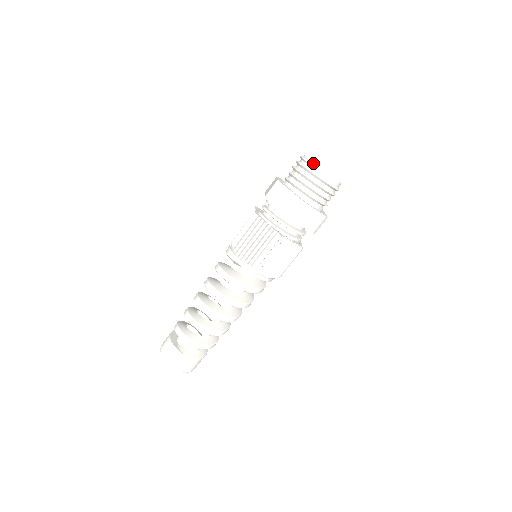
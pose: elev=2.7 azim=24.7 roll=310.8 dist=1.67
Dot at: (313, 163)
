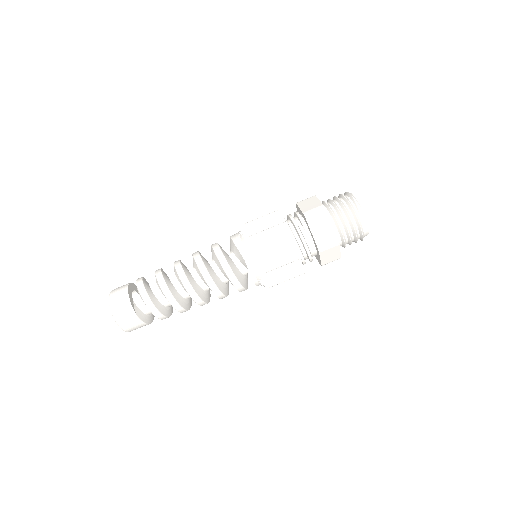
Dot at: occluded
